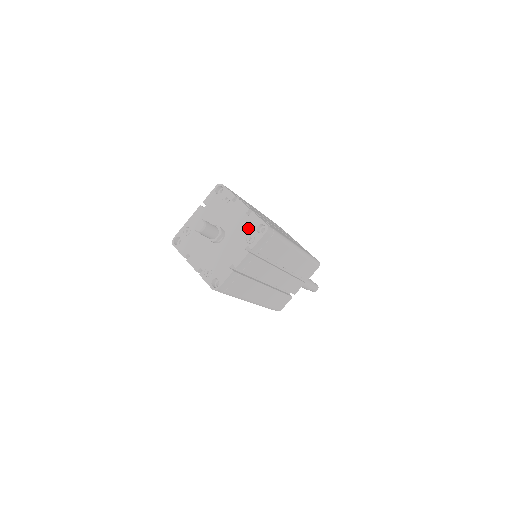
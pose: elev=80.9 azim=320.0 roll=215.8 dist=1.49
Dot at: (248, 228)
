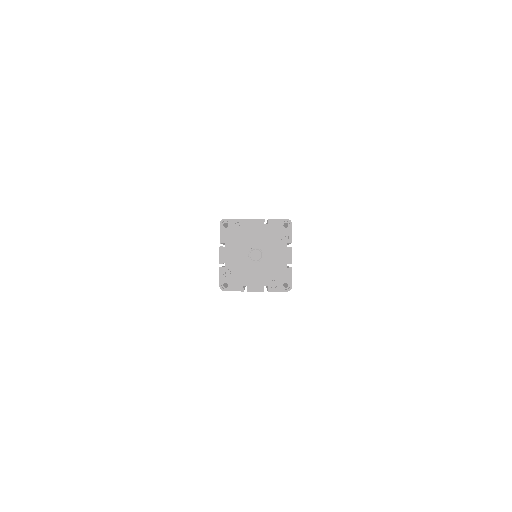
Dot at: (279, 275)
